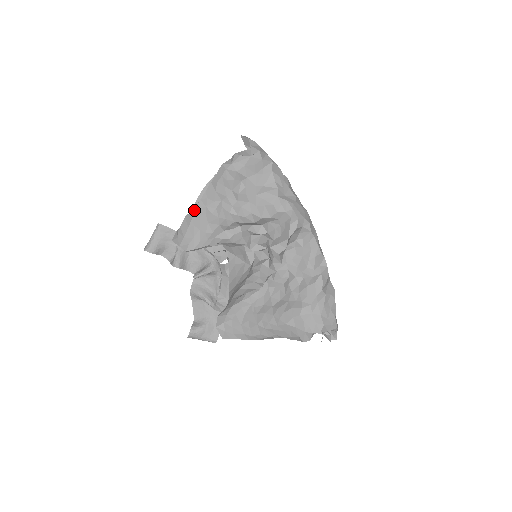
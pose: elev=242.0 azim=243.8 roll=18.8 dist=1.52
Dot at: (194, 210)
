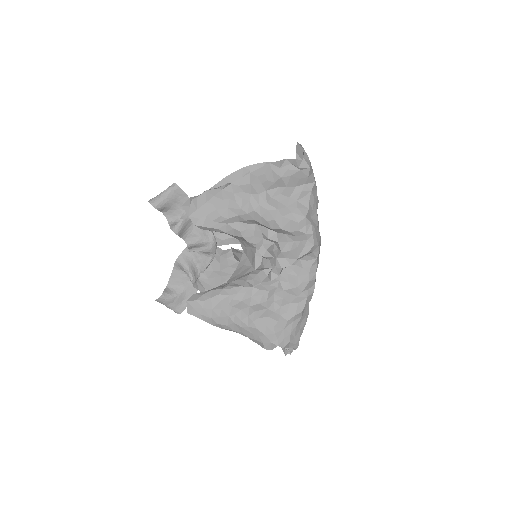
Dot at: (220, 190)
